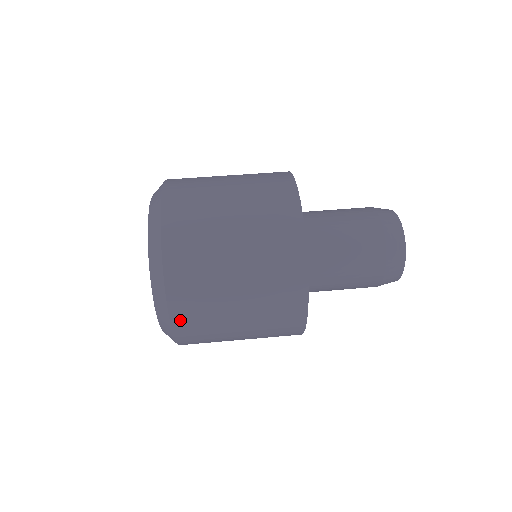
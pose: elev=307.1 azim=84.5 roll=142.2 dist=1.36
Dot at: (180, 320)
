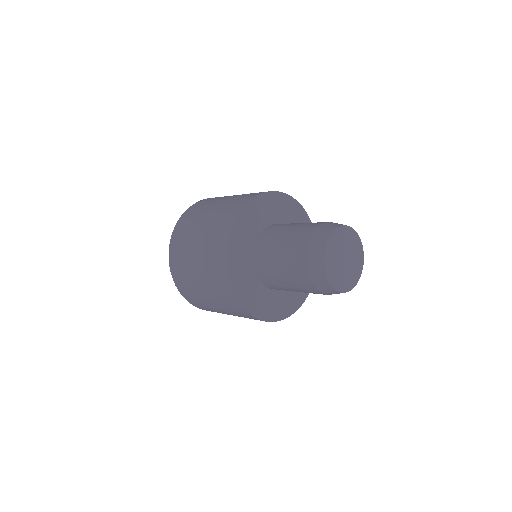
Dot at: (172, 257)
